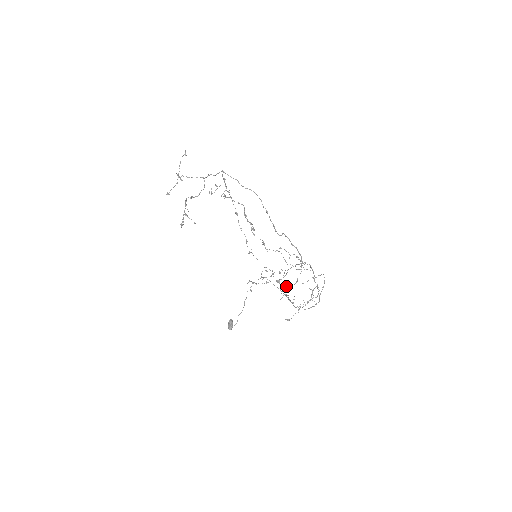
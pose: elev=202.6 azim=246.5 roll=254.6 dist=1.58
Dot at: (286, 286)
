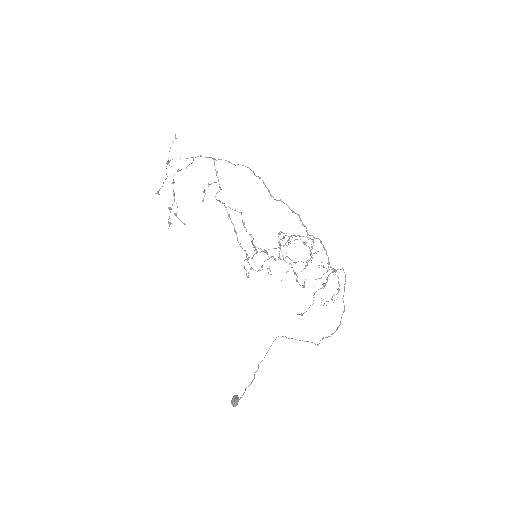
Dot at: occluded
